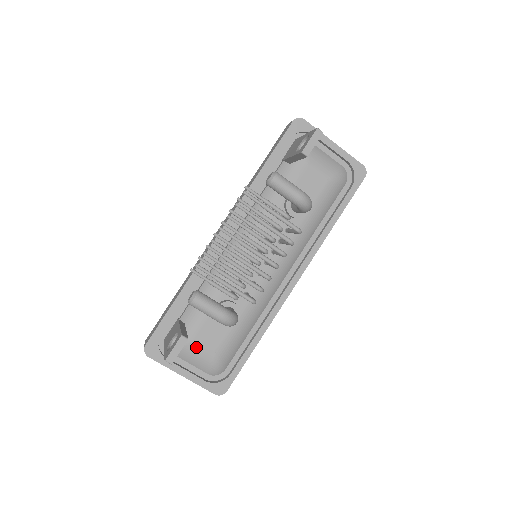
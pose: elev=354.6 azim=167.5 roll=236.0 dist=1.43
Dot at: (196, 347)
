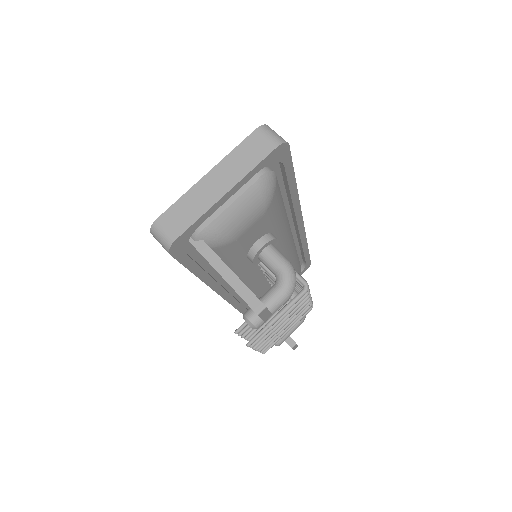
Dot at: occluded
